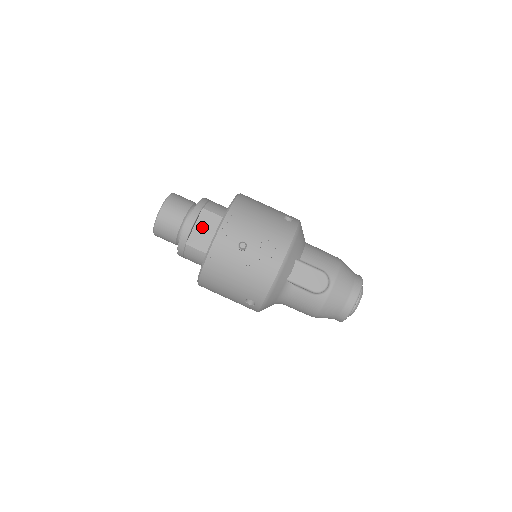
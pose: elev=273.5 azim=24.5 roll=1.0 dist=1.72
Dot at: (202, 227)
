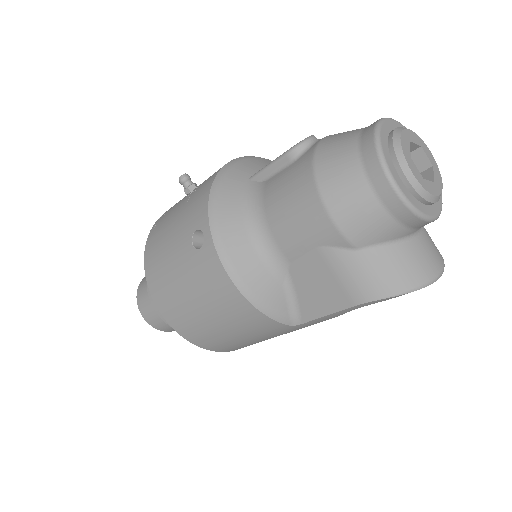
Dot at: occluded
